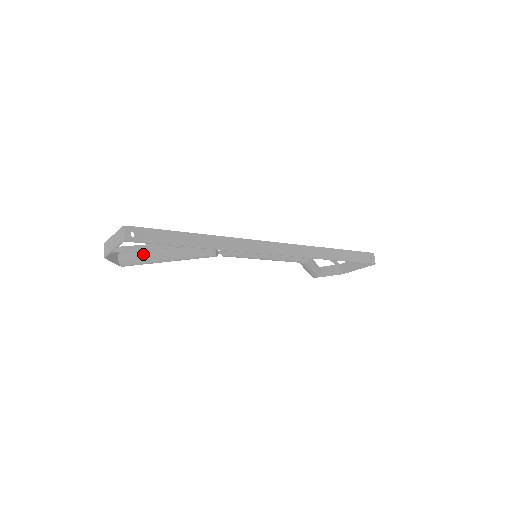
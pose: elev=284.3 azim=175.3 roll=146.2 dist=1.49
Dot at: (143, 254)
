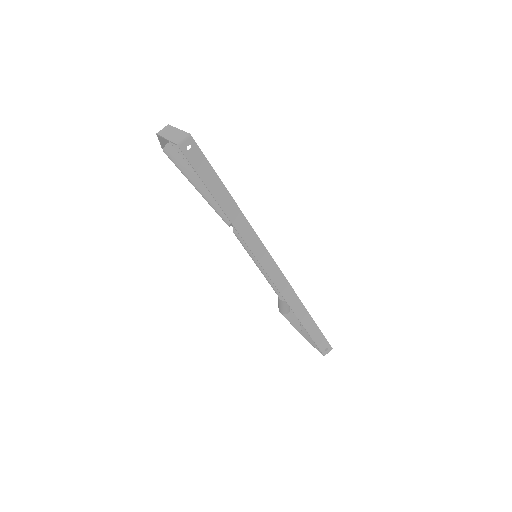
Dot at: (186, 162)
